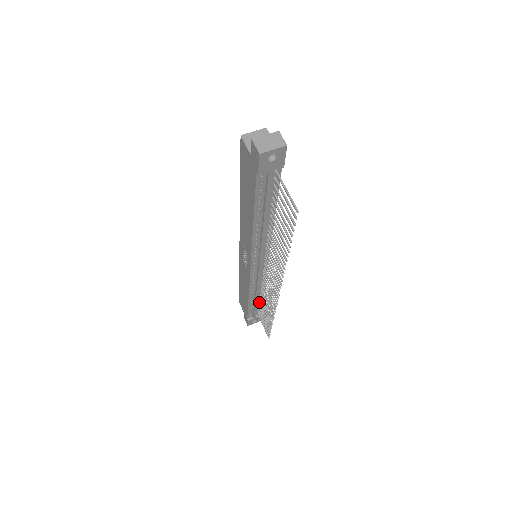
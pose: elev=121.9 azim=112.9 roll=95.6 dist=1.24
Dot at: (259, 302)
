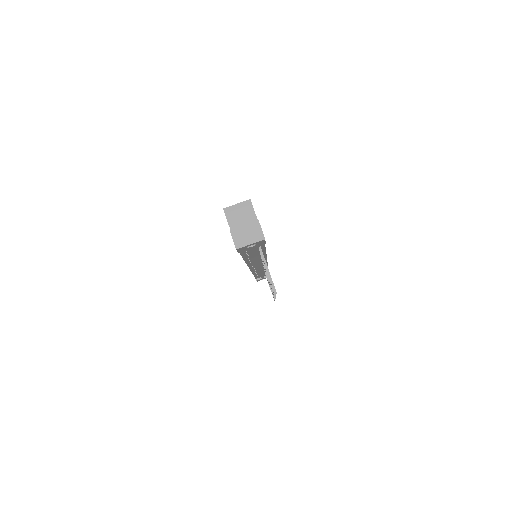
Dot at: occluded
